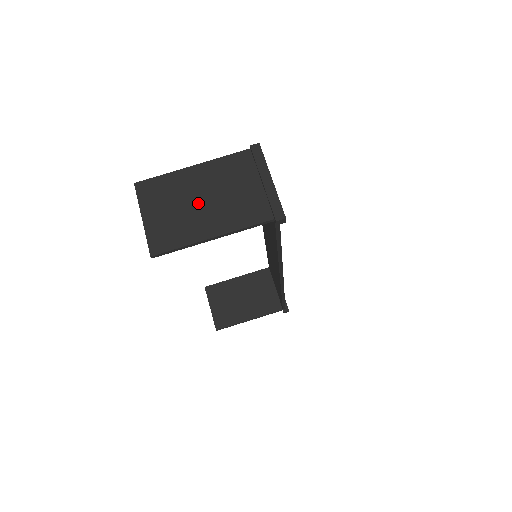
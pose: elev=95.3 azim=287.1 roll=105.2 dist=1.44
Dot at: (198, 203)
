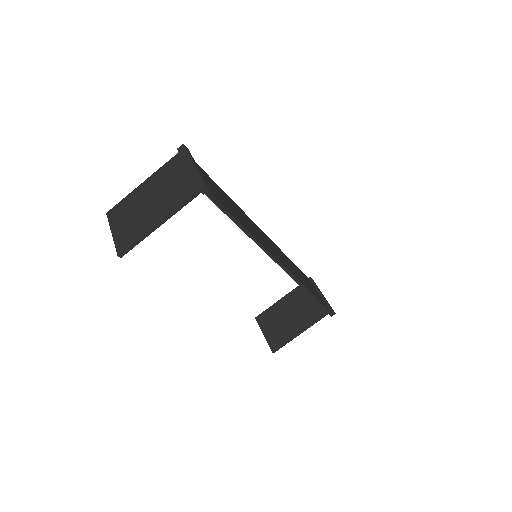
Dot at: (147, 205)
